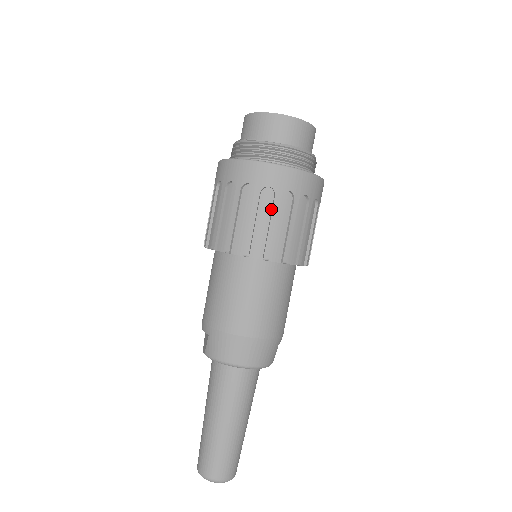
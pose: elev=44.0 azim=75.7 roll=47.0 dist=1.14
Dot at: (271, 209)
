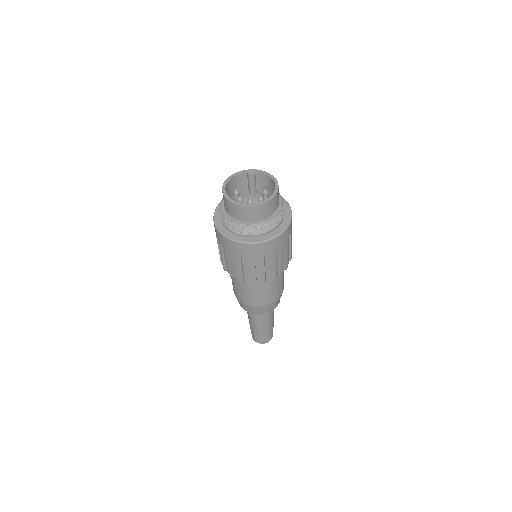
Dot at: (251, 262)
